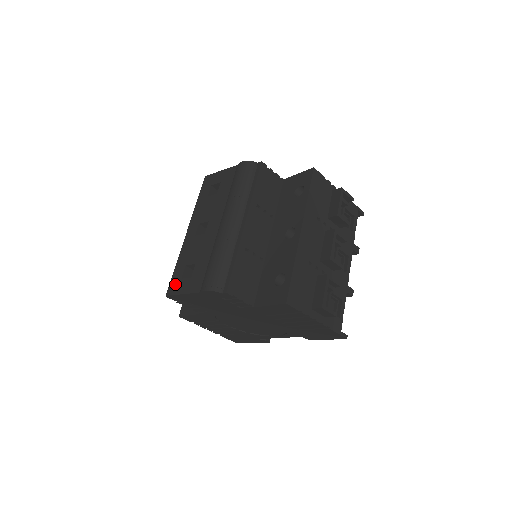
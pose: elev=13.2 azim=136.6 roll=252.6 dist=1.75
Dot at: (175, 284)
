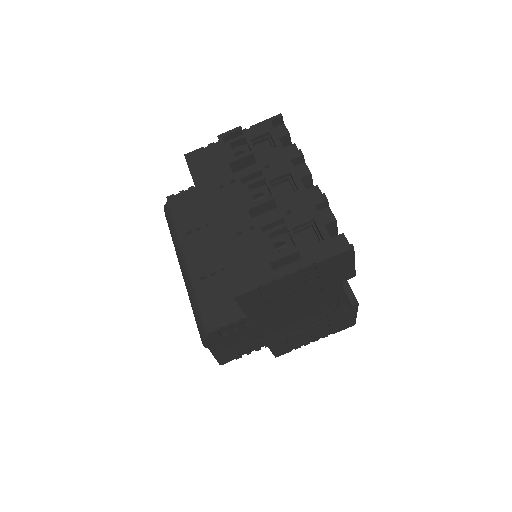
Dot at: occluded
